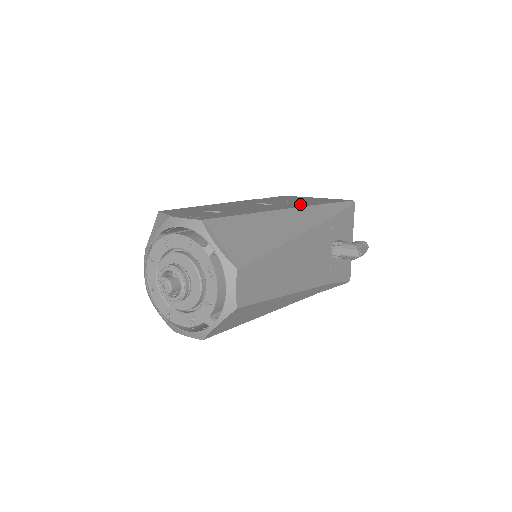
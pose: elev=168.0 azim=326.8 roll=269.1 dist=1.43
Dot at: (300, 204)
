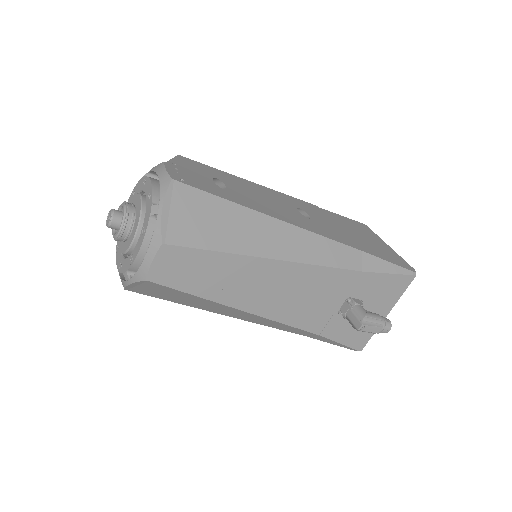
Dot at: (337, 235)
